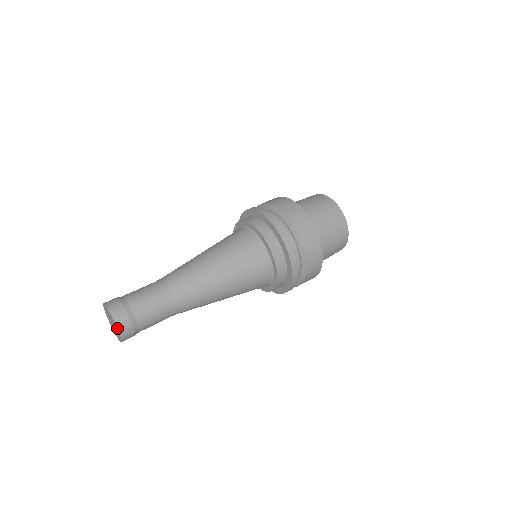
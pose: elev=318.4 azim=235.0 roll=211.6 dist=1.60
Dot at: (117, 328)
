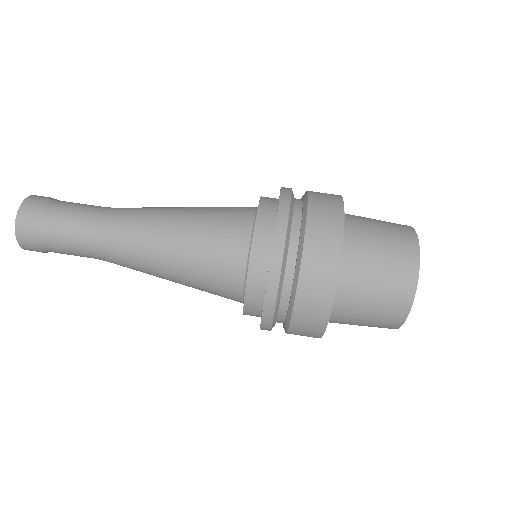
Dot at: (15, 228)
